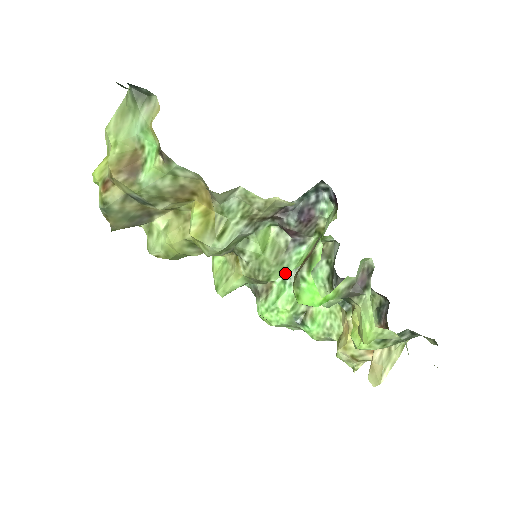
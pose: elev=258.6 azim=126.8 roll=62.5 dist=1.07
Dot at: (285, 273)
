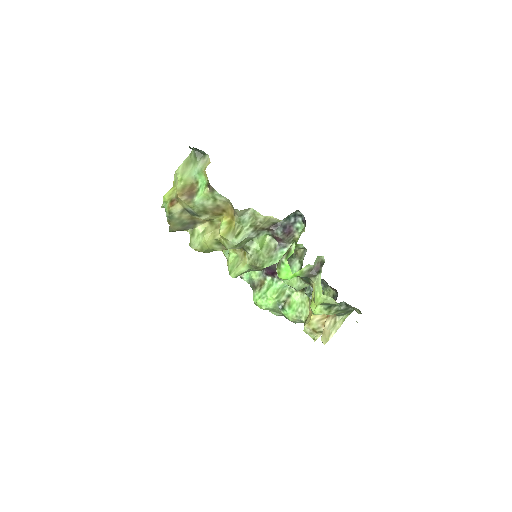
Dot at: occluded
